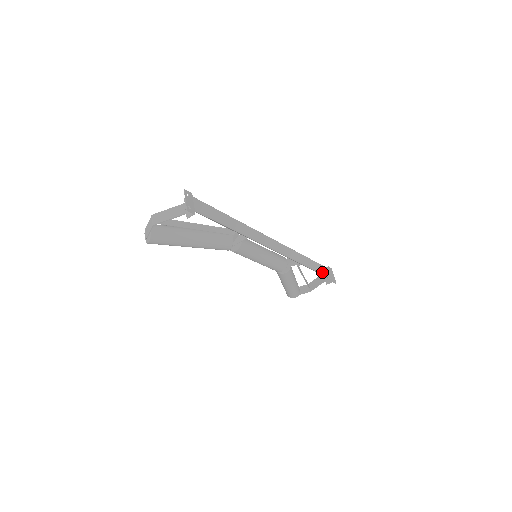
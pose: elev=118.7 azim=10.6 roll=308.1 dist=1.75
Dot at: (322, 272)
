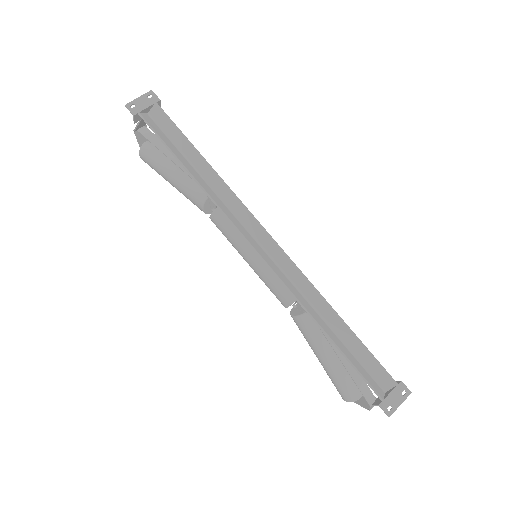
Dot at: (376, 376)
